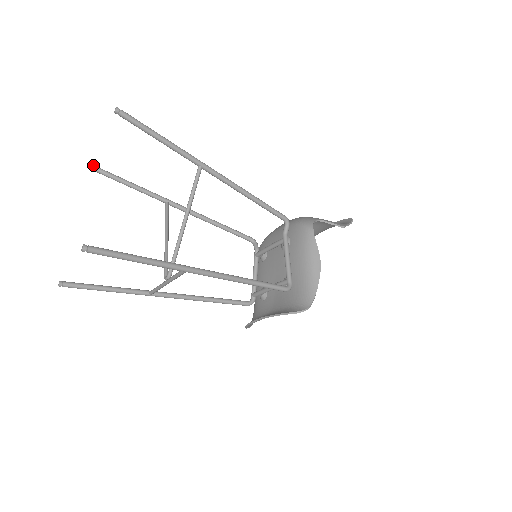
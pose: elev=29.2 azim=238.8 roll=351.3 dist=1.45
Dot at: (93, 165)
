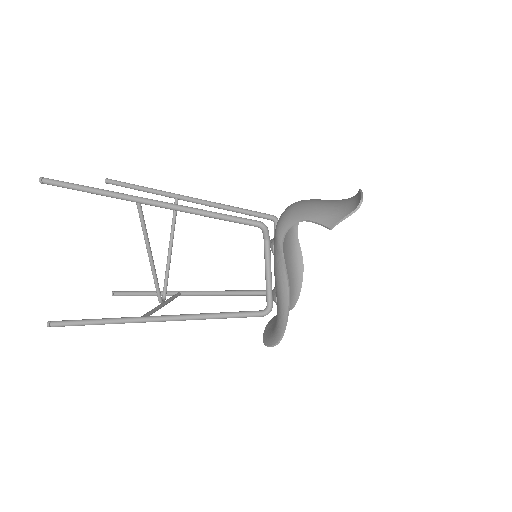
Dot at: (107, 180)
